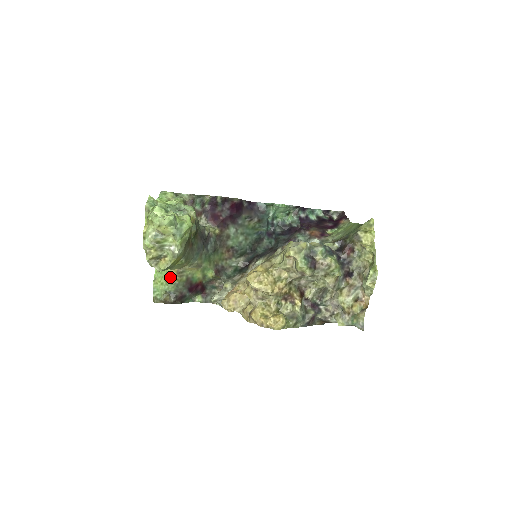
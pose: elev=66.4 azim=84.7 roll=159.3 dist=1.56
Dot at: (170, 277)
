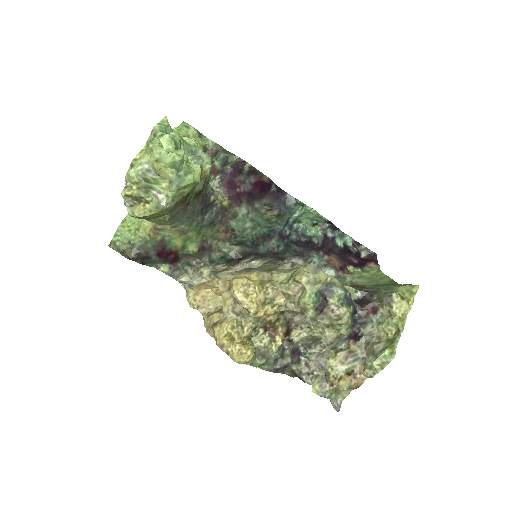
Dot at: (143, 228)
